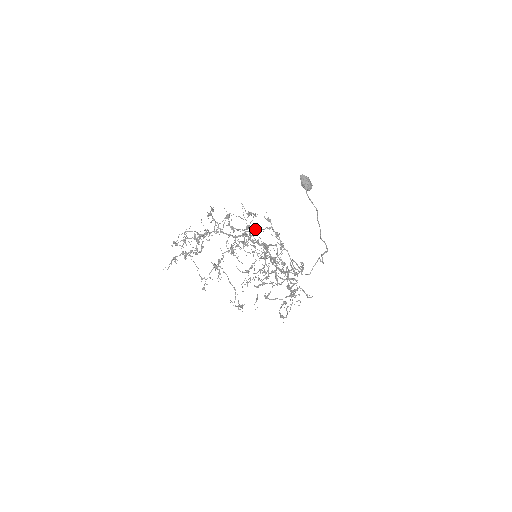
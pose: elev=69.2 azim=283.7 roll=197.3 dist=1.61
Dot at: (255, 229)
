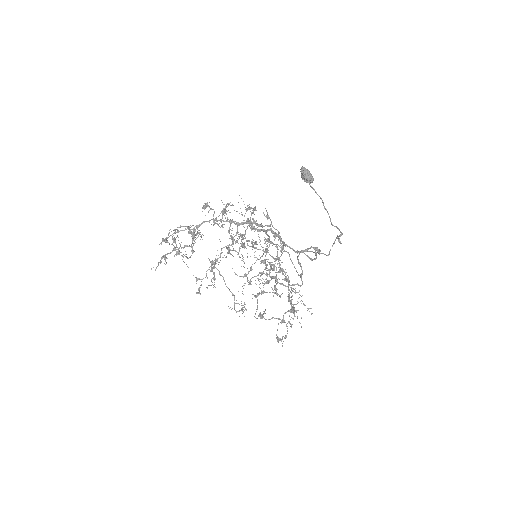
Dot at: (255, 224)
